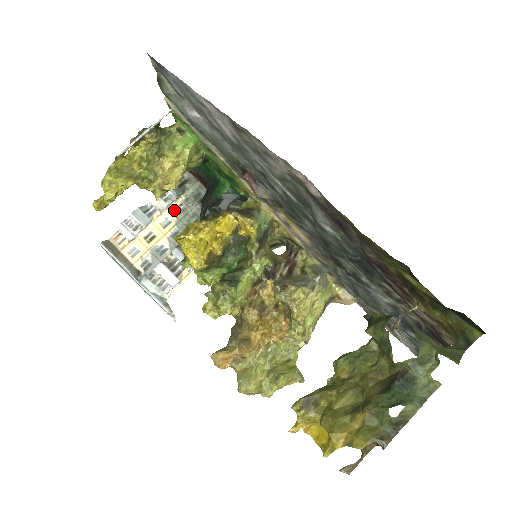
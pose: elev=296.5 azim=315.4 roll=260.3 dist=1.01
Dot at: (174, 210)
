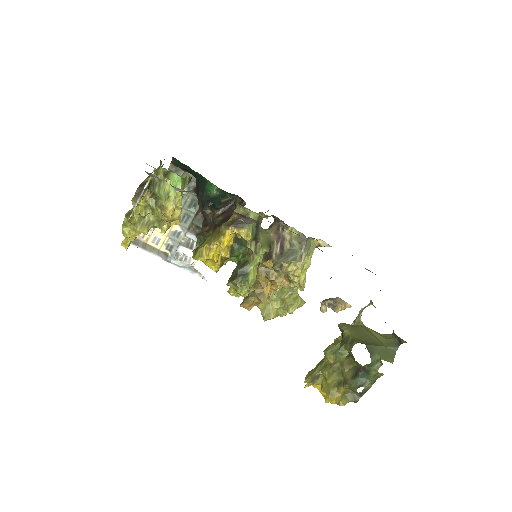
Dot at: occluded
